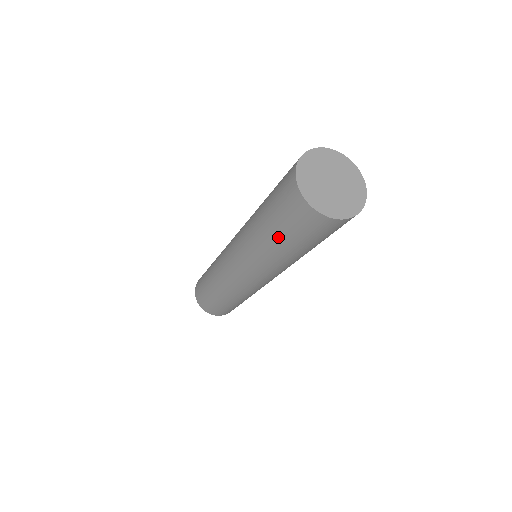
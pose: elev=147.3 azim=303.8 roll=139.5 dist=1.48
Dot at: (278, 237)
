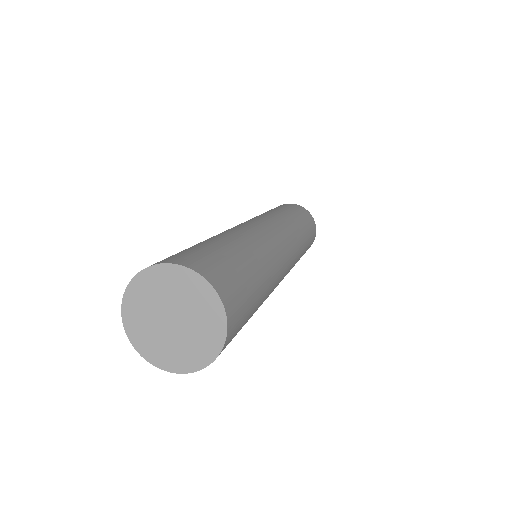
Dot at: occluded
